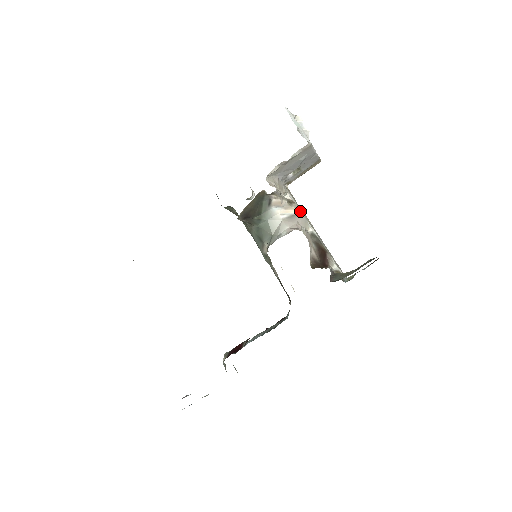
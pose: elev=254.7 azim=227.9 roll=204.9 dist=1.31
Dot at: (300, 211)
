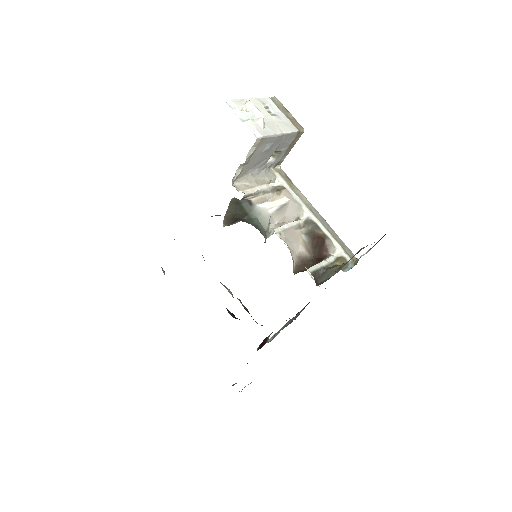
Dot at: (292, 196)
